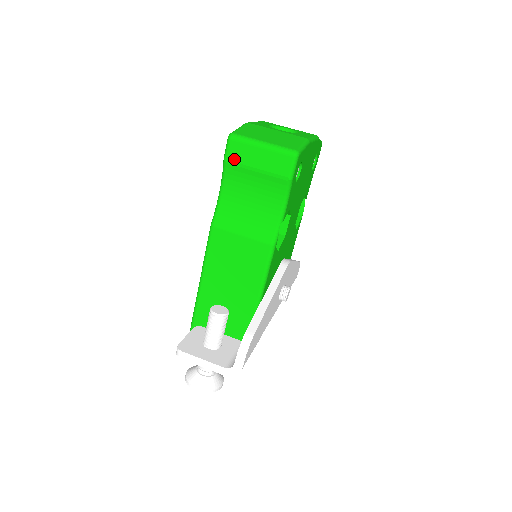
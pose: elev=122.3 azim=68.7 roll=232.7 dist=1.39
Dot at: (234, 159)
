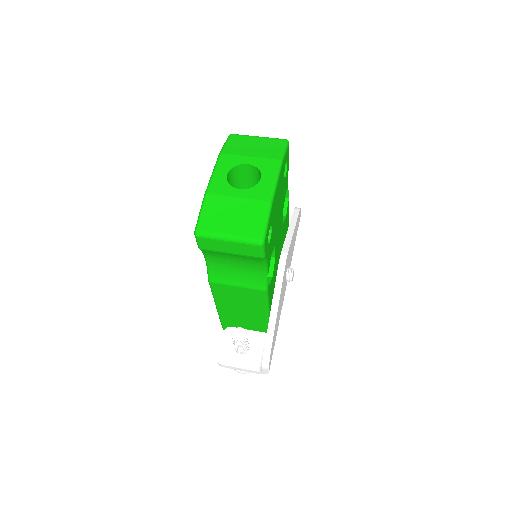
Dot at: (207, 248)
